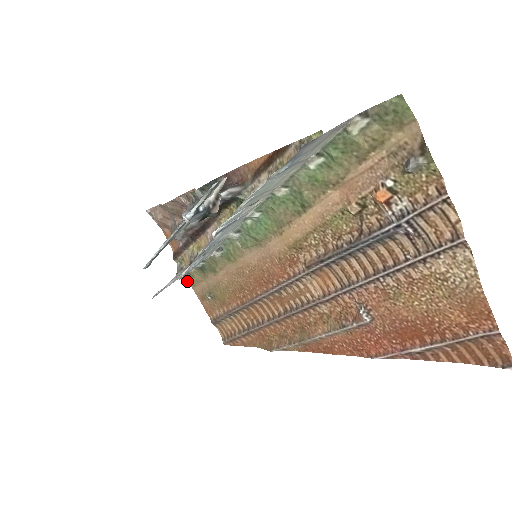
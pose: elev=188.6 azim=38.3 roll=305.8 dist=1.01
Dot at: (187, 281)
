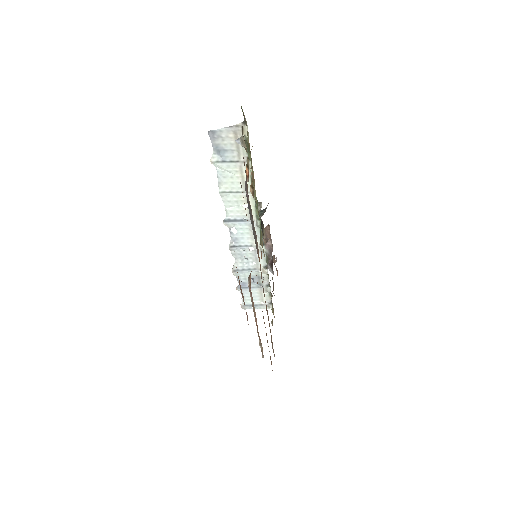
Dot at: occluded
